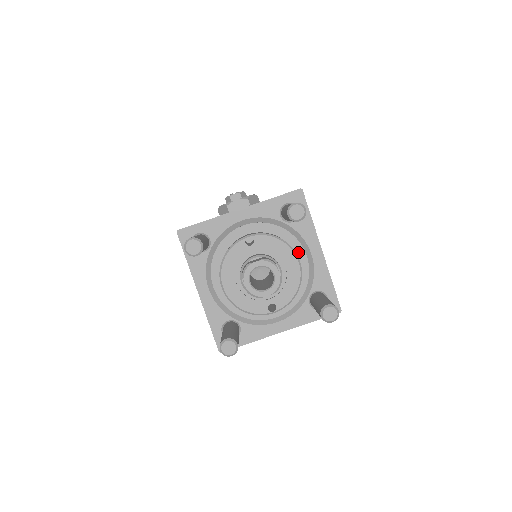
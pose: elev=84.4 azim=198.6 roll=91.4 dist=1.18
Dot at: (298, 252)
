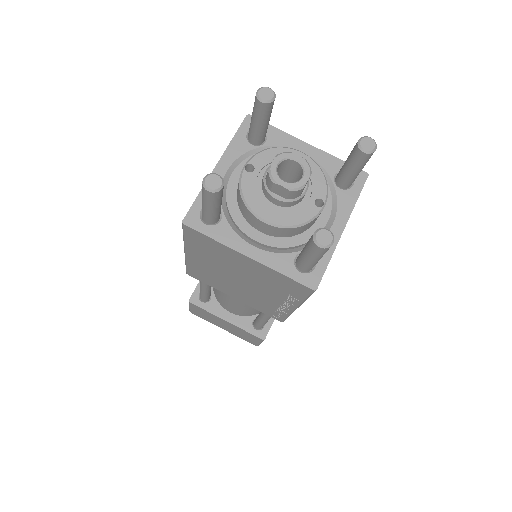
Dot at: occluded
